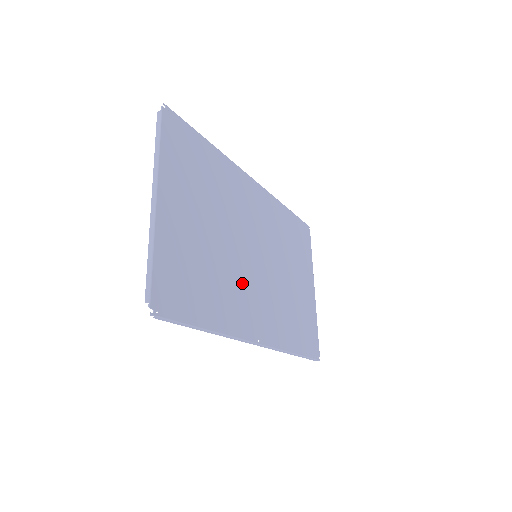
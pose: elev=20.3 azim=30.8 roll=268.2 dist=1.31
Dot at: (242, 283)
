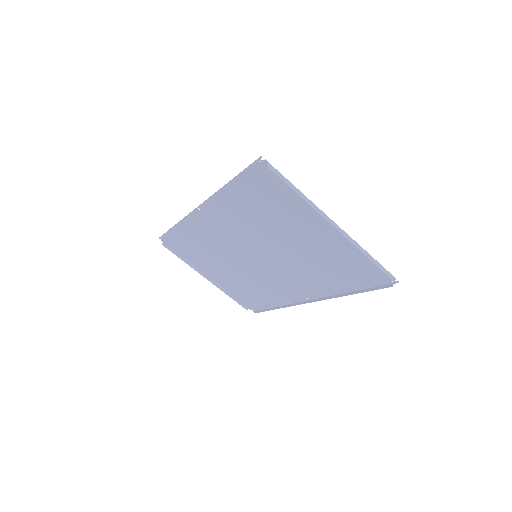
Dot at: (291, 270)
